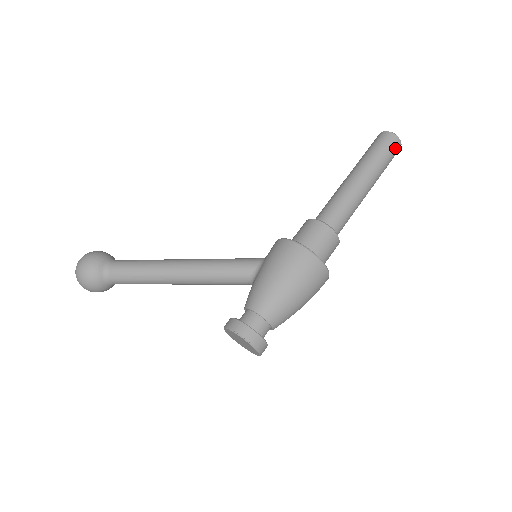
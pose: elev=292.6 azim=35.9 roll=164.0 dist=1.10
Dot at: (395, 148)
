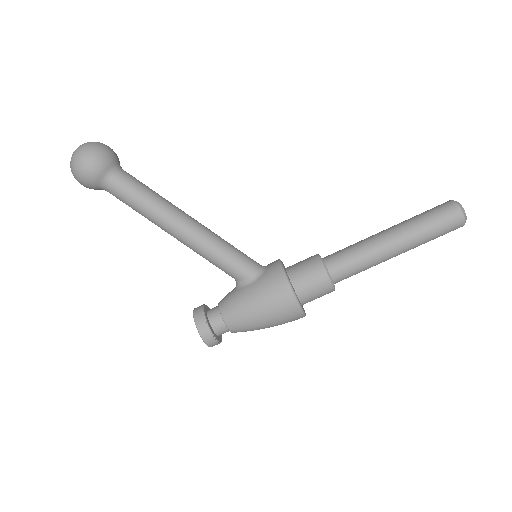
Dot at: (453, 230)
